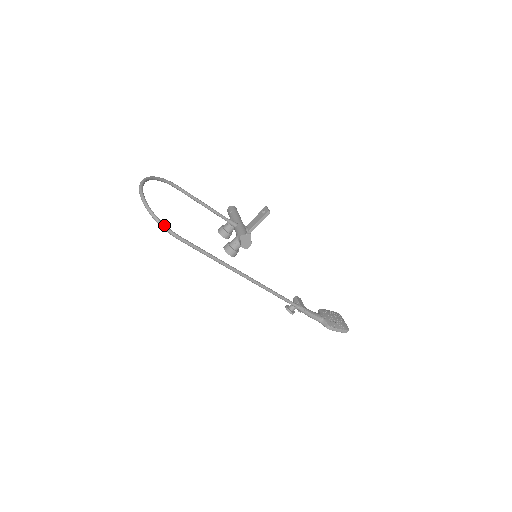
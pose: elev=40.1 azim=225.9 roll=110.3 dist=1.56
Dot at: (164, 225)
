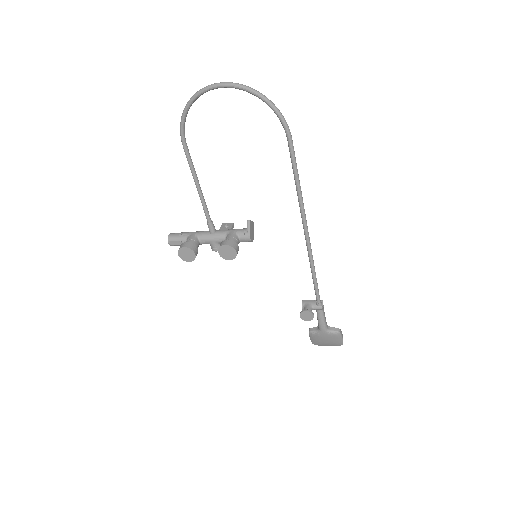
Dot at: (281, 114)
